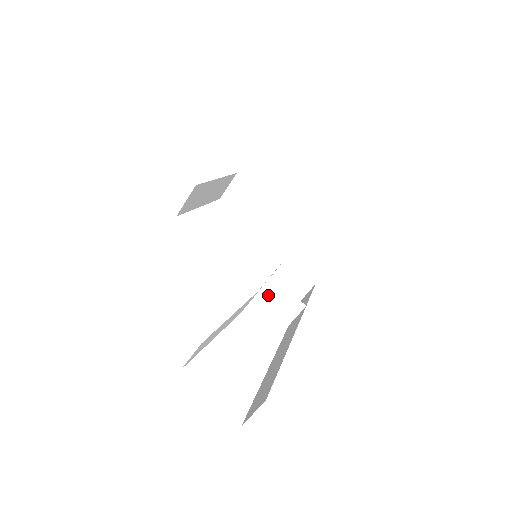
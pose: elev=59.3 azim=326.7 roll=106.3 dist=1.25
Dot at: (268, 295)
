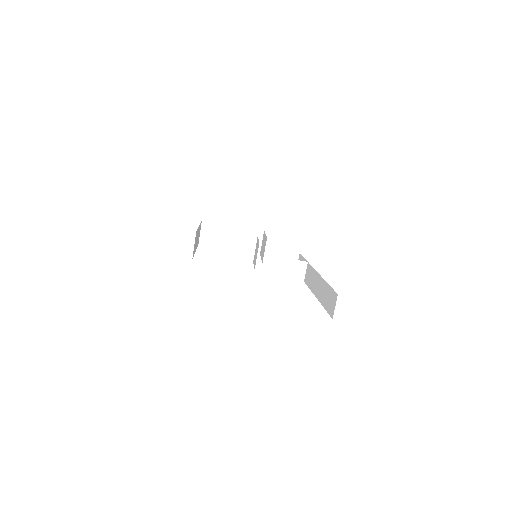
Dot at: (282, 270)
